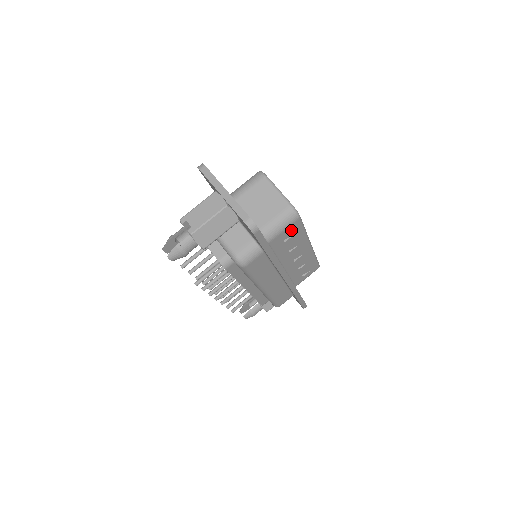
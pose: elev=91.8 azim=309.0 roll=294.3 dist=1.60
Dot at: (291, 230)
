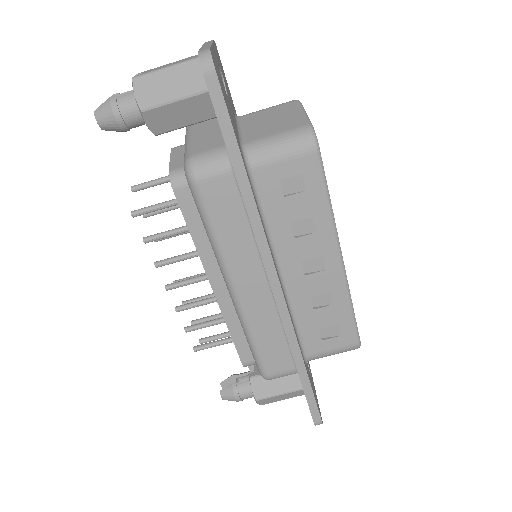
Dot at: (299, 173)
